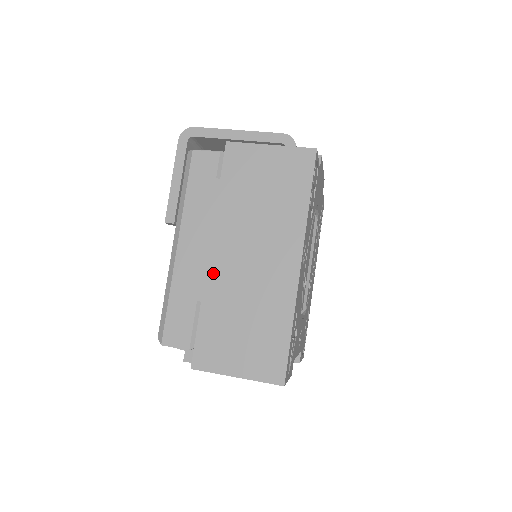
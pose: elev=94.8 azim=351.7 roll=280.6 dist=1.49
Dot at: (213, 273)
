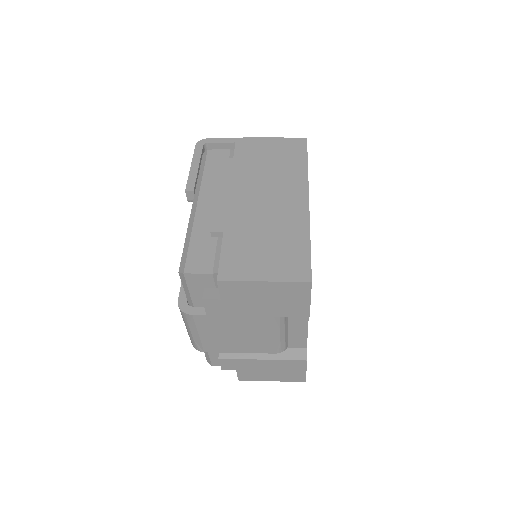
Dot at: (233, 212)
